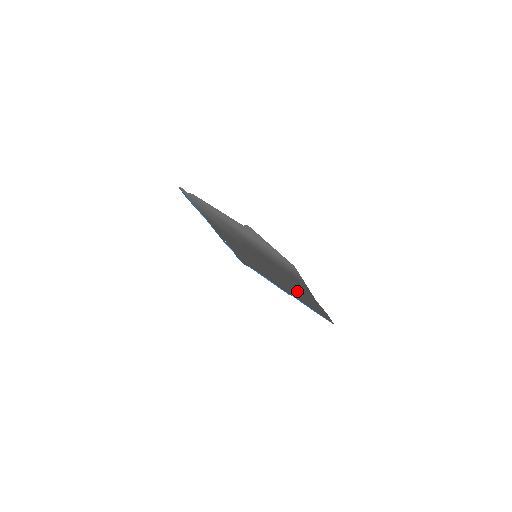
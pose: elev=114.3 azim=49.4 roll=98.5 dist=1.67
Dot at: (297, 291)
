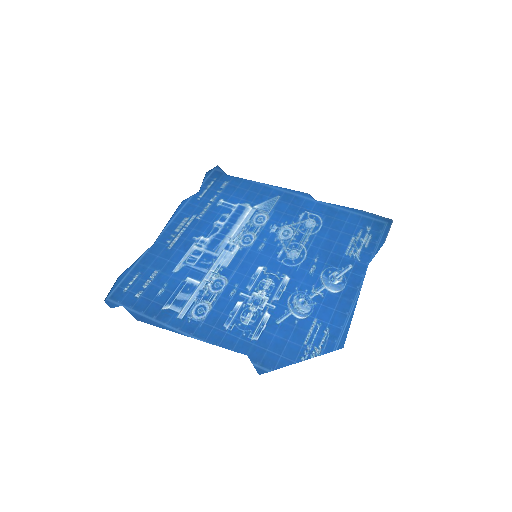
Dot at: (330, 238)
